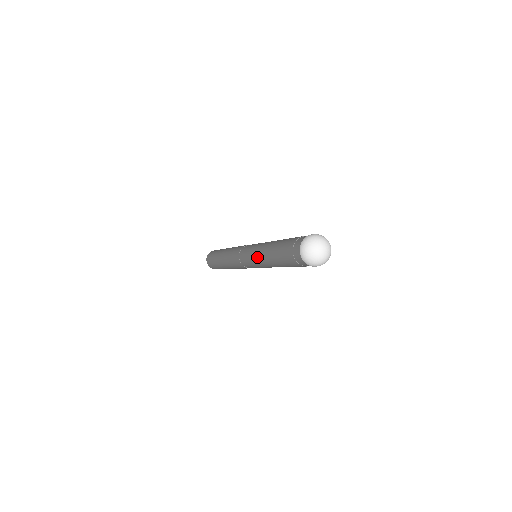
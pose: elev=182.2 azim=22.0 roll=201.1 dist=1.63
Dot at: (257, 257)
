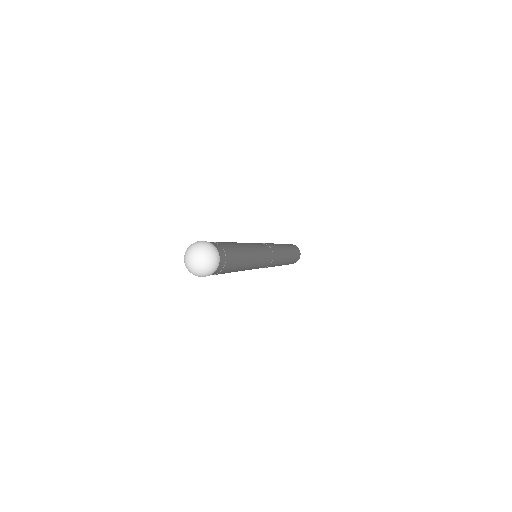
Dot at: occluded
